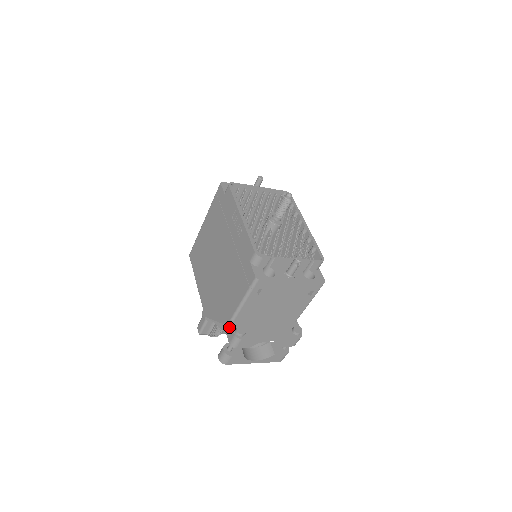
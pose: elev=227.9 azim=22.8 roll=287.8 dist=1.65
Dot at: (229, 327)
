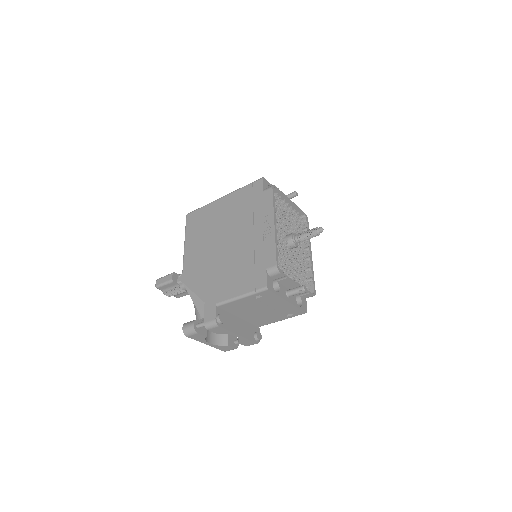
Dot at: (211, 309)
